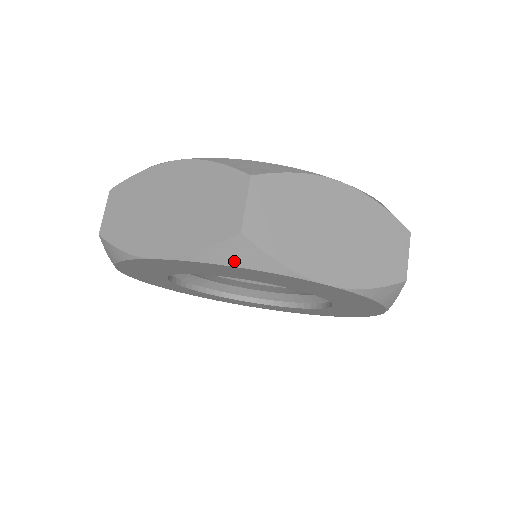
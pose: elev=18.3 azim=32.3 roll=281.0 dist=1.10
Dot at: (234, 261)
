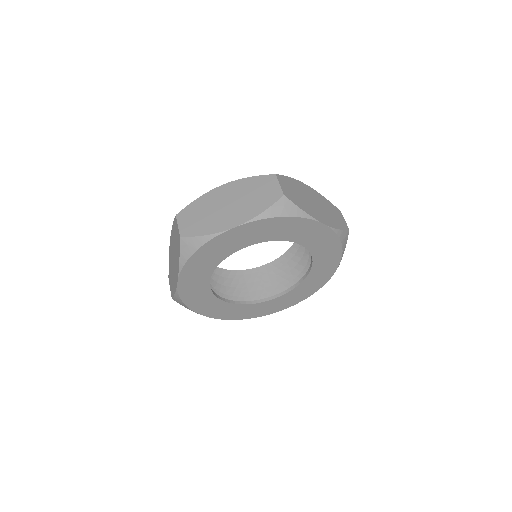
Dot at: (282, 213)
